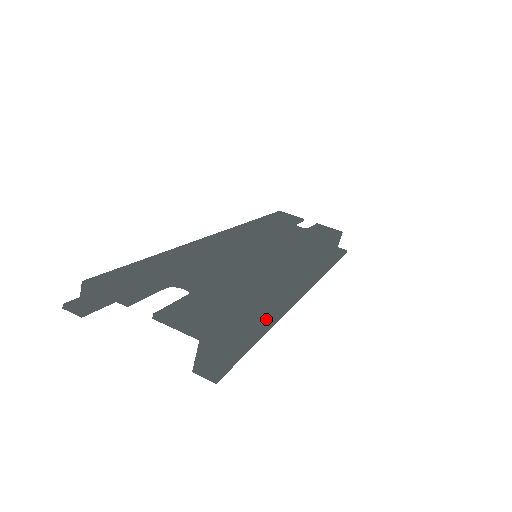
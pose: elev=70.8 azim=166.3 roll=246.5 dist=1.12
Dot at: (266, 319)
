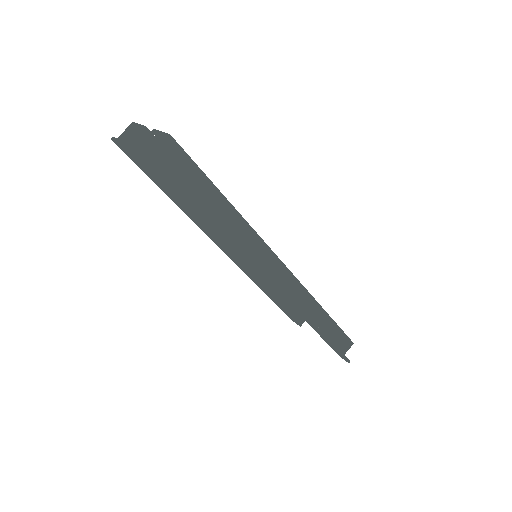
Dot at: occluded
